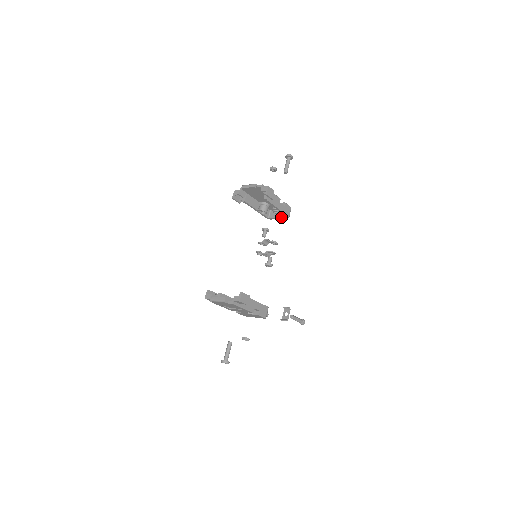
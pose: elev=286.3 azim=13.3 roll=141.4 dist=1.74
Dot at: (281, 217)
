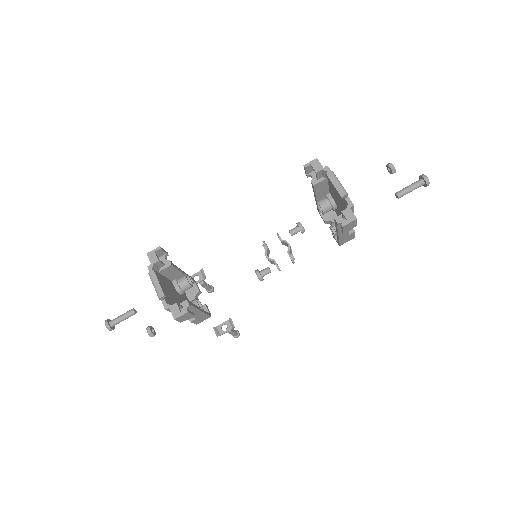
Dot at: occluded
